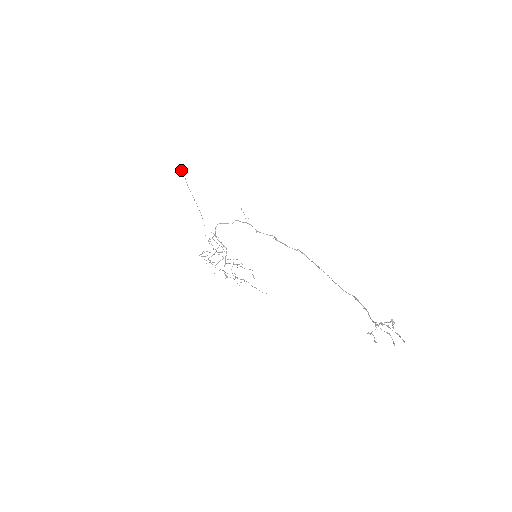
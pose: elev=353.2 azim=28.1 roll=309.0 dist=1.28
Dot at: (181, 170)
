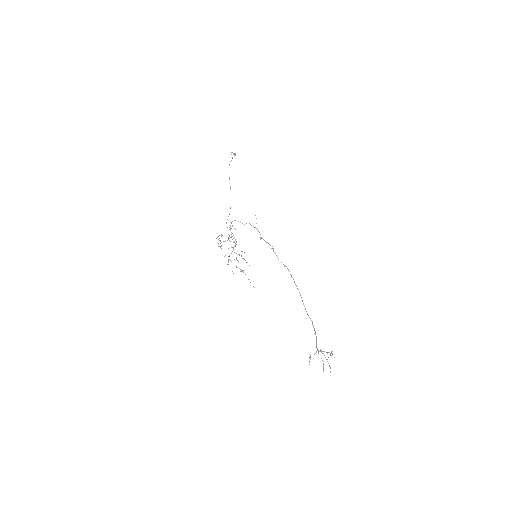
Dot at: (233, 154)
